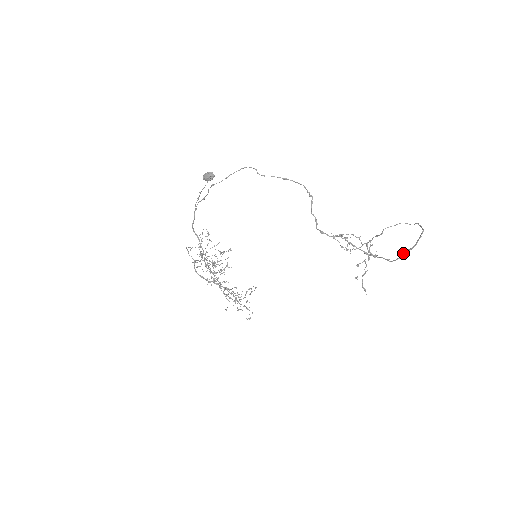
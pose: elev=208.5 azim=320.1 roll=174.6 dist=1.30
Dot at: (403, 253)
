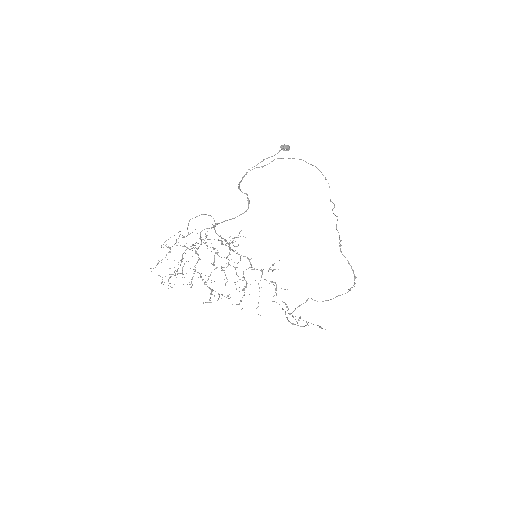
Dot at: (351, 287)
